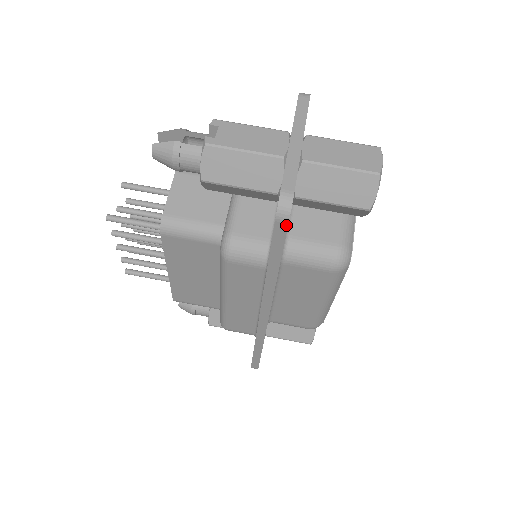
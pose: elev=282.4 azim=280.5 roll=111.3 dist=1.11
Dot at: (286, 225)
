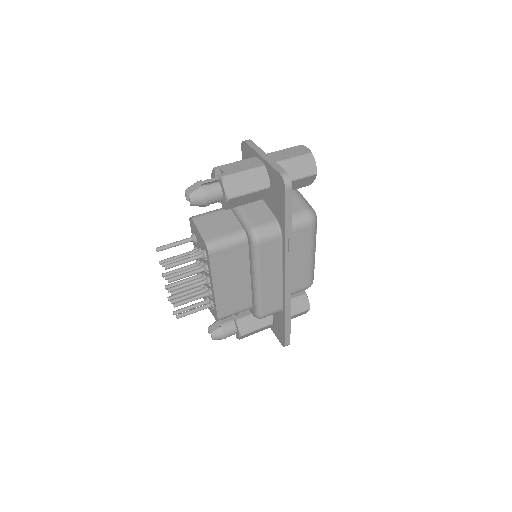
Dot at: (291, 190)
